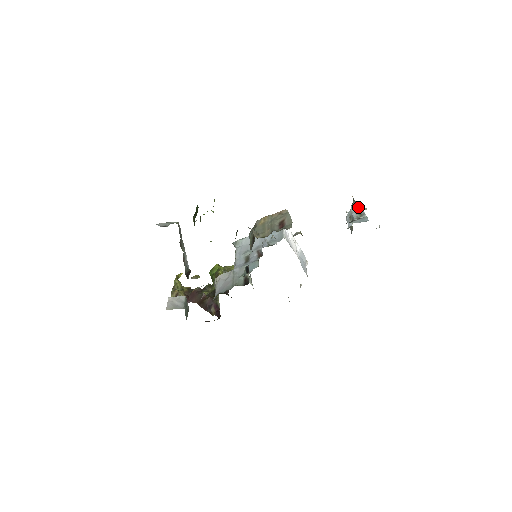
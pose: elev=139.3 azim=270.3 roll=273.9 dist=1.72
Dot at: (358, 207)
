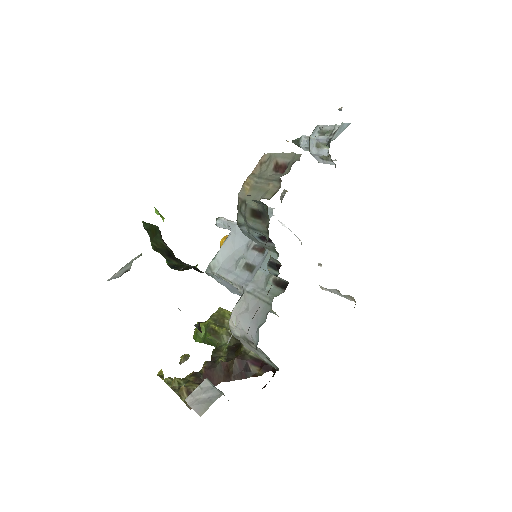
Dot at: (317, 129)
